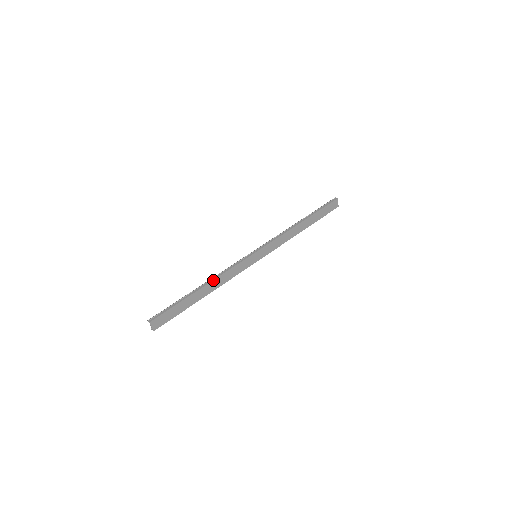
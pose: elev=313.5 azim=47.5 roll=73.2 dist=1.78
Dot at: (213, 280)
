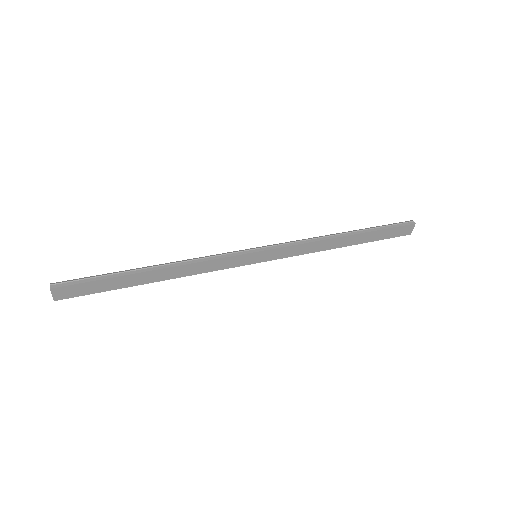
Dot at: (175, 266)
